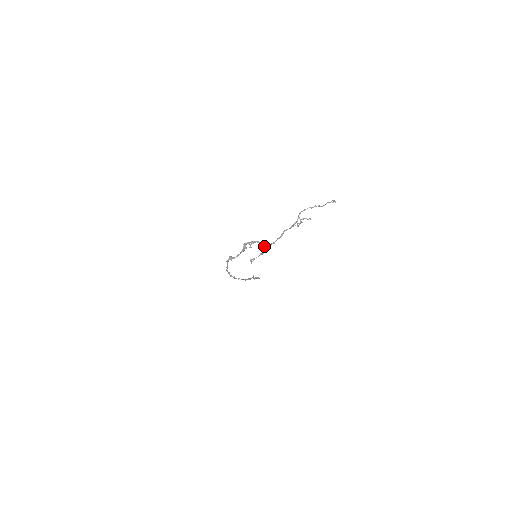
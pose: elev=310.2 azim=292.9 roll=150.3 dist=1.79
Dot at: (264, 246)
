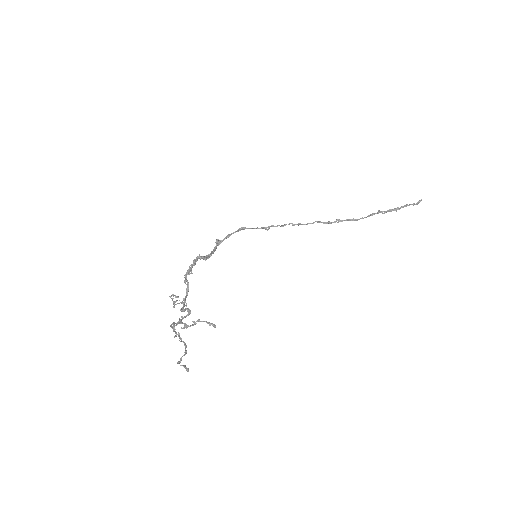
Dot at: (186, 293)
